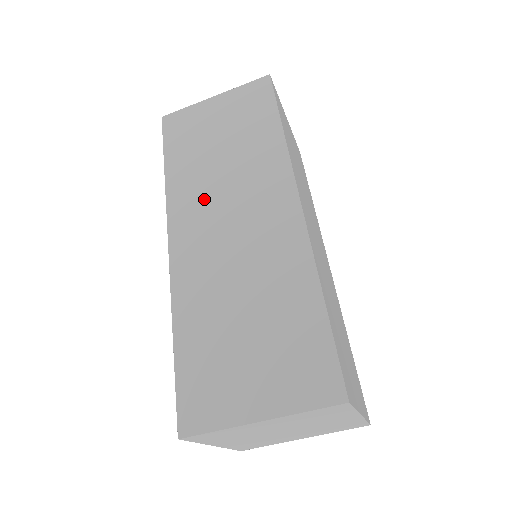
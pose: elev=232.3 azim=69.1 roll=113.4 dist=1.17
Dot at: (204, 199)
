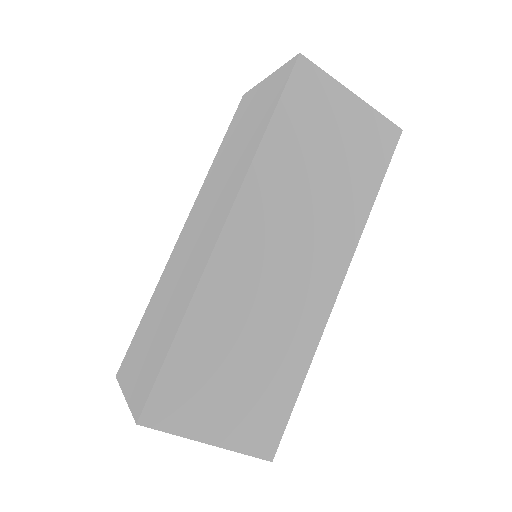
Dot at: (208, 195)
